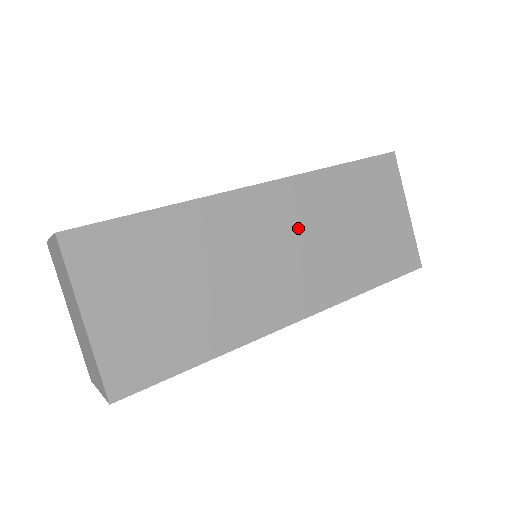
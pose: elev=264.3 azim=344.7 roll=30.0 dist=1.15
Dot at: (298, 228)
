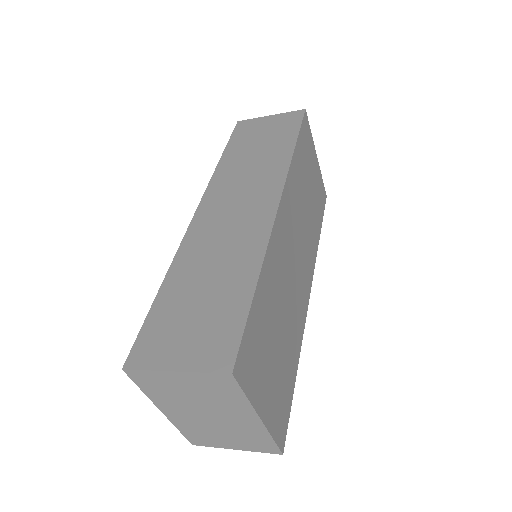
Dot at: (296, 223)
